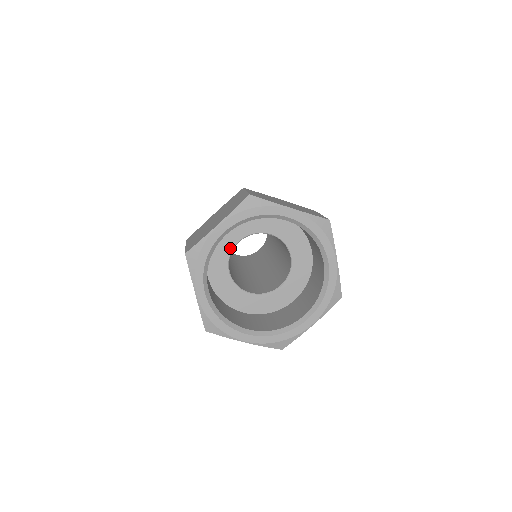
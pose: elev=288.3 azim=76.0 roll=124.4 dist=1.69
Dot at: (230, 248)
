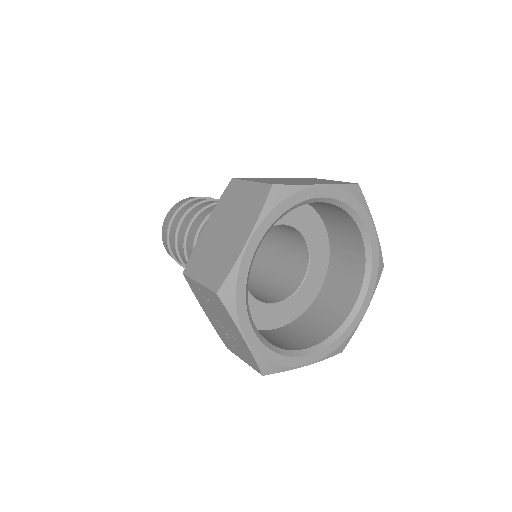
Dot at: occluded
